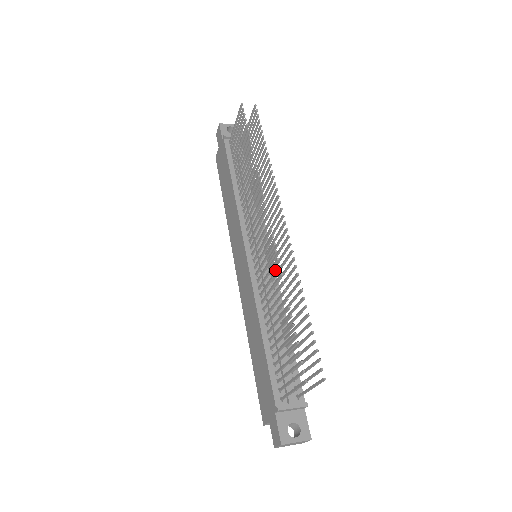
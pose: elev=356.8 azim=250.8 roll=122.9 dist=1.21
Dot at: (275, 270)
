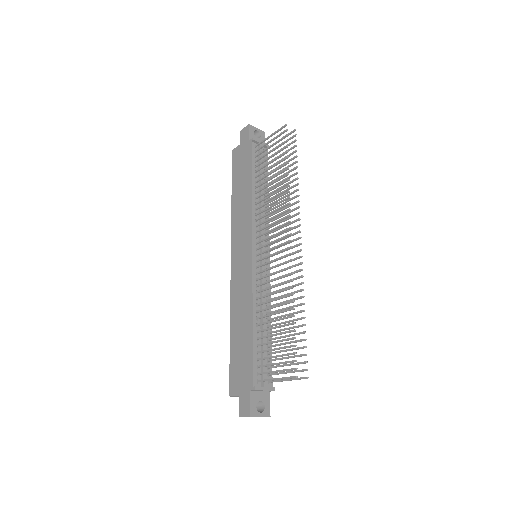
Dot at: (286, 281)
